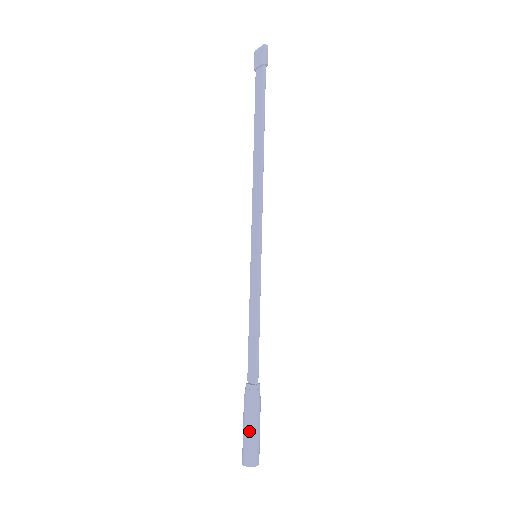
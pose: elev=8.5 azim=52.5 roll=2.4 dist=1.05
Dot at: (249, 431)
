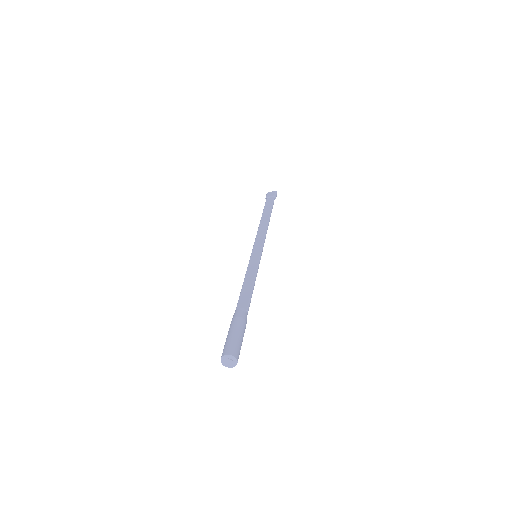
Dot at: (238, 333)
